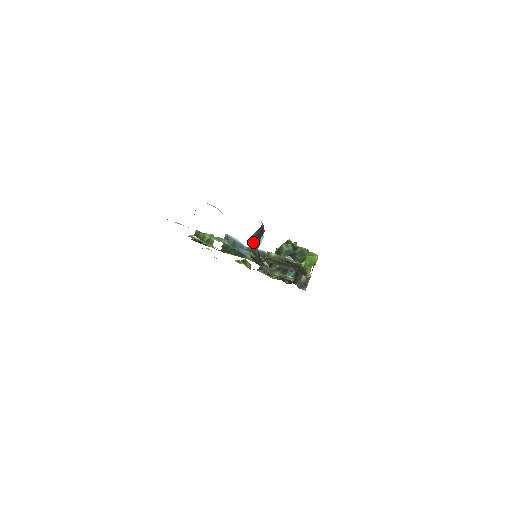
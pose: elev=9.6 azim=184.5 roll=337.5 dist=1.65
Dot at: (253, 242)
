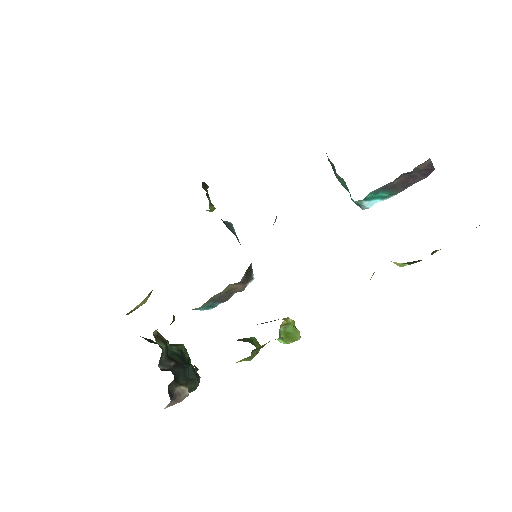
Dot at: (420, 164)
